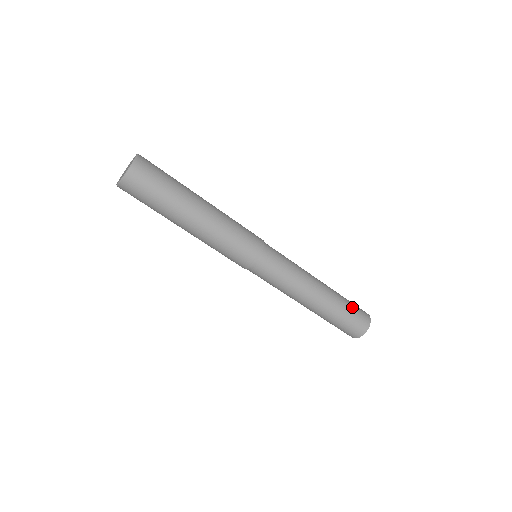
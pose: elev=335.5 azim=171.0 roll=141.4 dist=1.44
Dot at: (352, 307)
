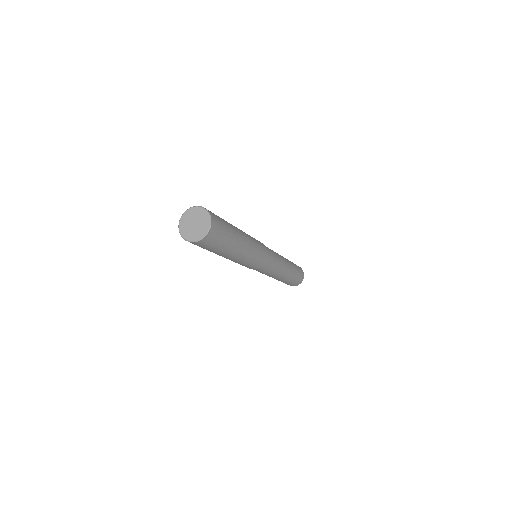
Dot at: (297, 266)
